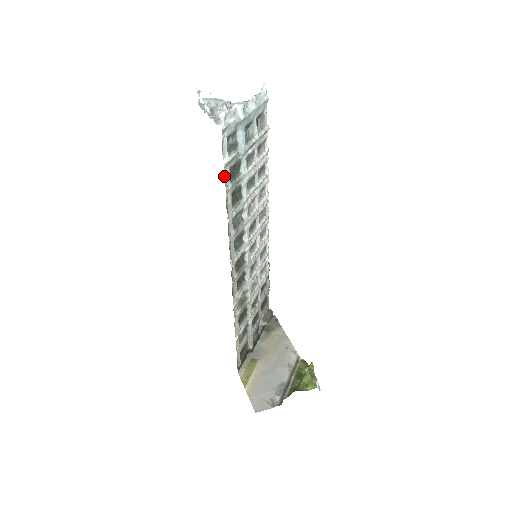
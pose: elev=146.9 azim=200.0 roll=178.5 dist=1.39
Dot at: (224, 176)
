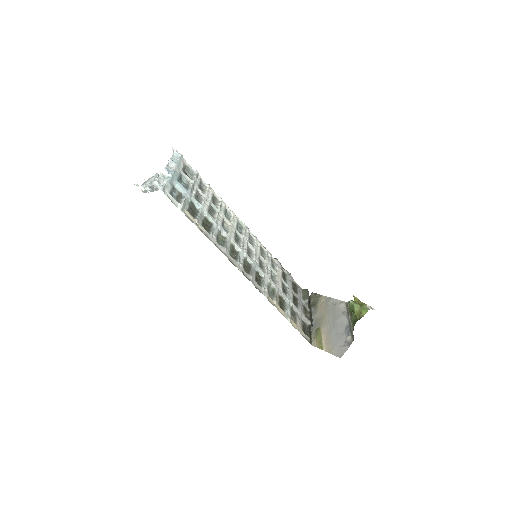
Dot at: (187, 217)
